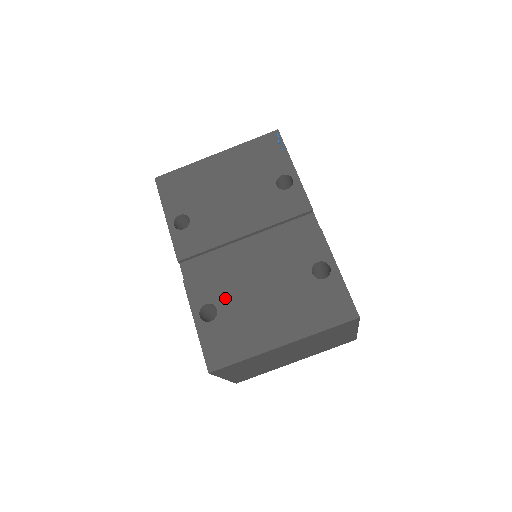
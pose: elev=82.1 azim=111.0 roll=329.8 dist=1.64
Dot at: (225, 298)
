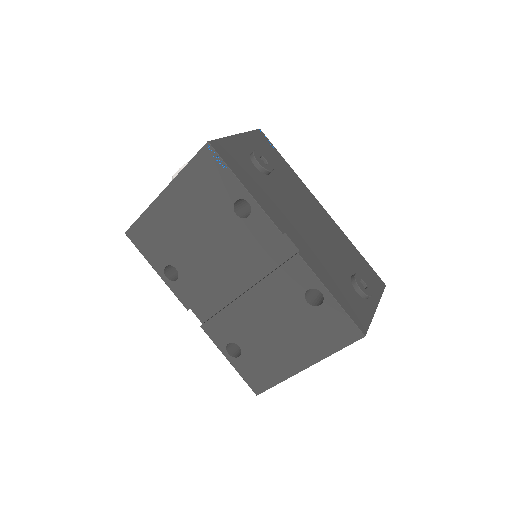
Dot at: (241, 336)
